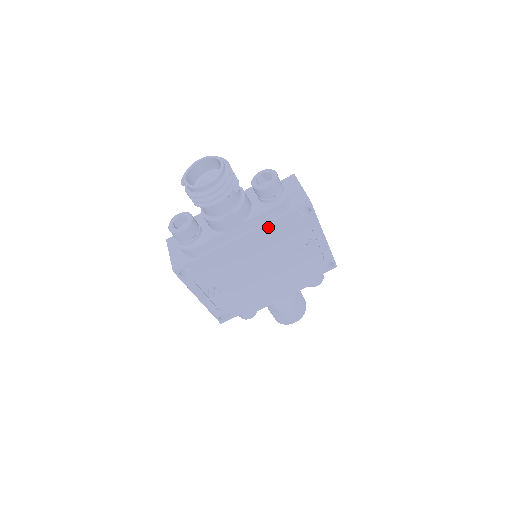
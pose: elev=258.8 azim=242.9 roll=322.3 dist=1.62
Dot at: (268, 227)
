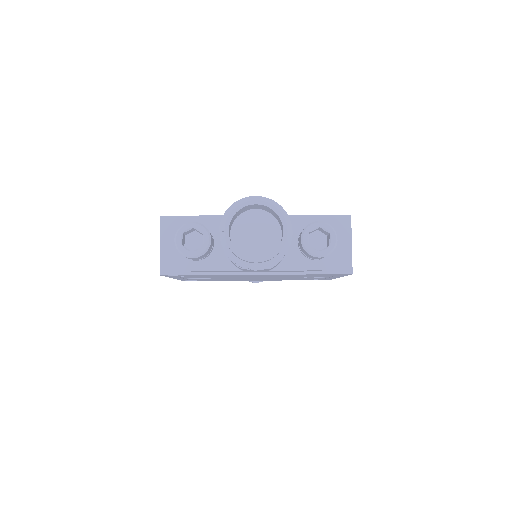
Dot at: (291, 274)
